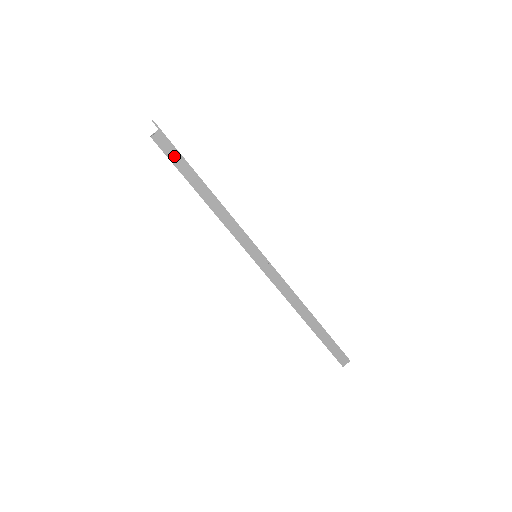
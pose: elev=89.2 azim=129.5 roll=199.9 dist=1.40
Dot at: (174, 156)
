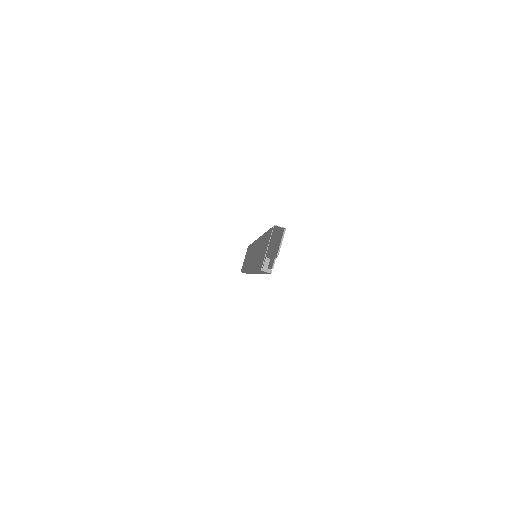
Dot at: (263, 272)
